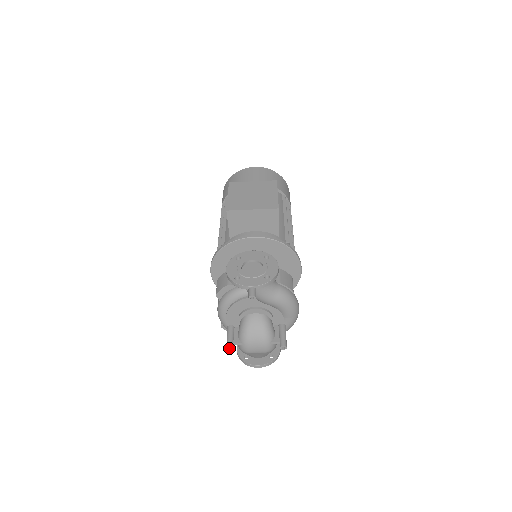
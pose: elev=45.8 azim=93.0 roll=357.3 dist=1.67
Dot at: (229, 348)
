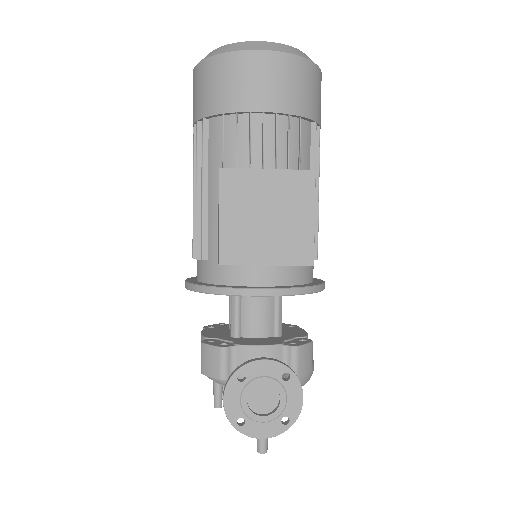
Dot at: (217, 407)
